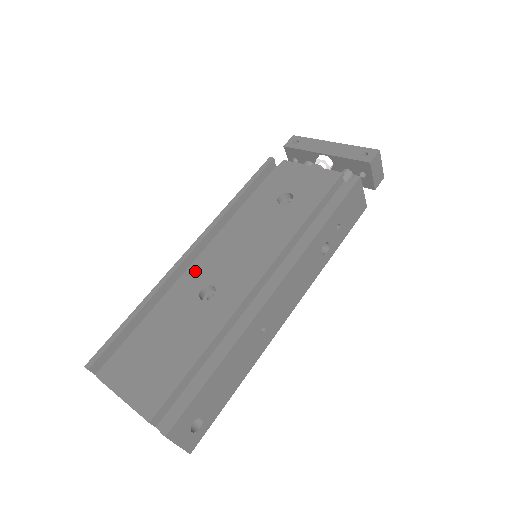
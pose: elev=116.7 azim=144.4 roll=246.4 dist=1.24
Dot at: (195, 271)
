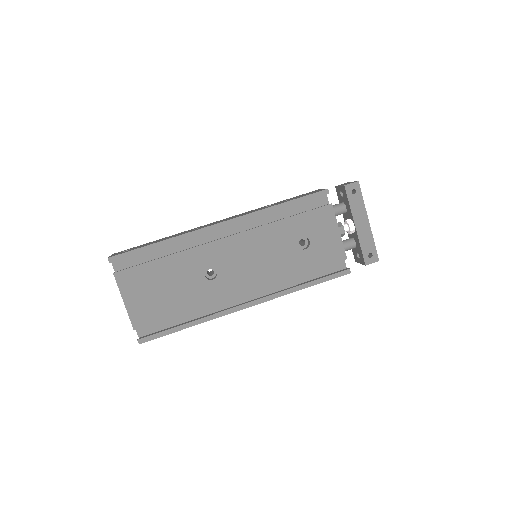
Dot at: (214, 248)
